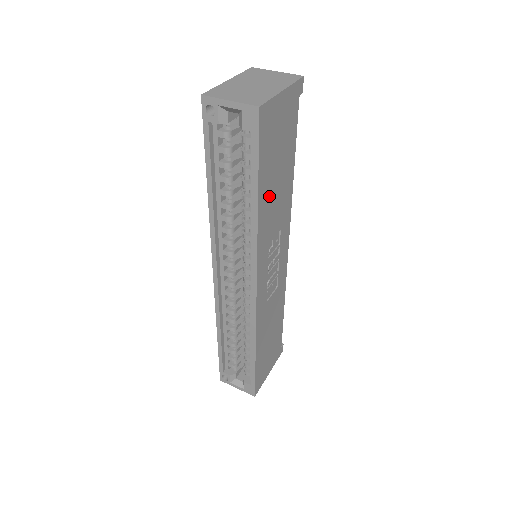
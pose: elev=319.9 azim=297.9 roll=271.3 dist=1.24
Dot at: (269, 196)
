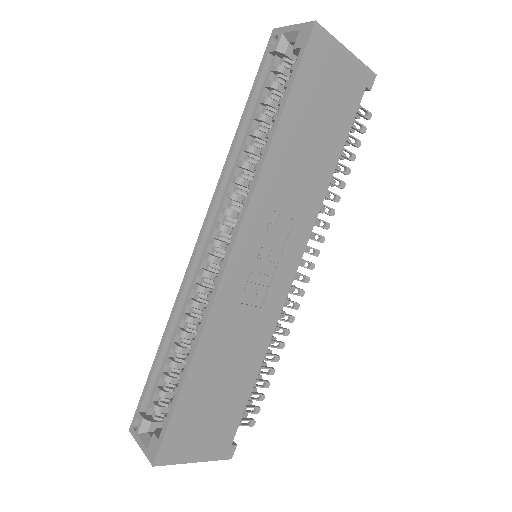
Dot at: (294, 144)
